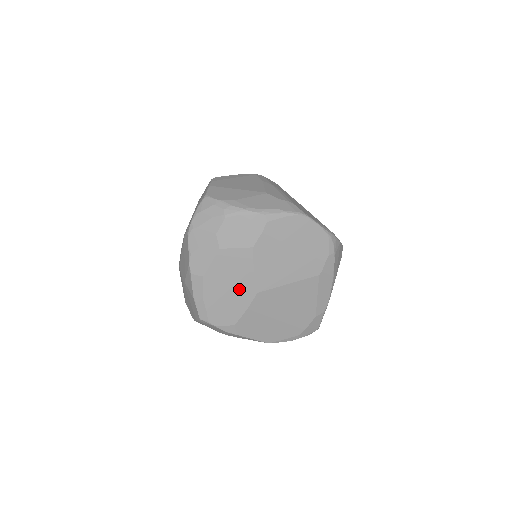
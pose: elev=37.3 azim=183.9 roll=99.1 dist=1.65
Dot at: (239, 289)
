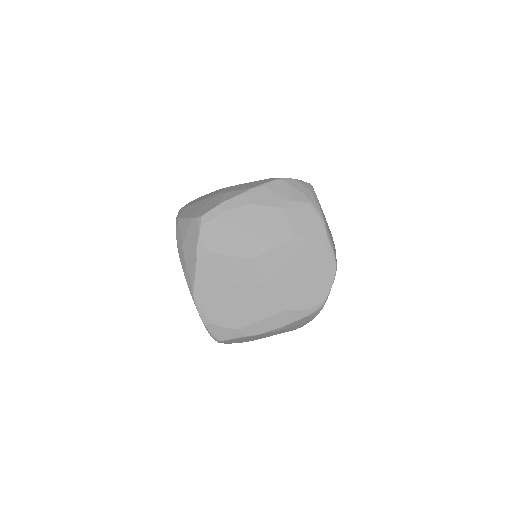
Dot at: (250, 240)
